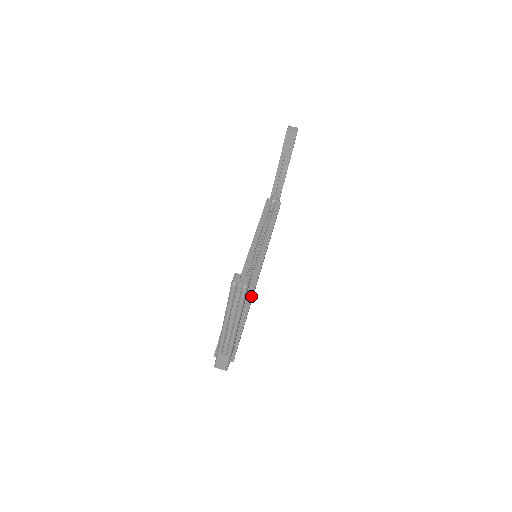
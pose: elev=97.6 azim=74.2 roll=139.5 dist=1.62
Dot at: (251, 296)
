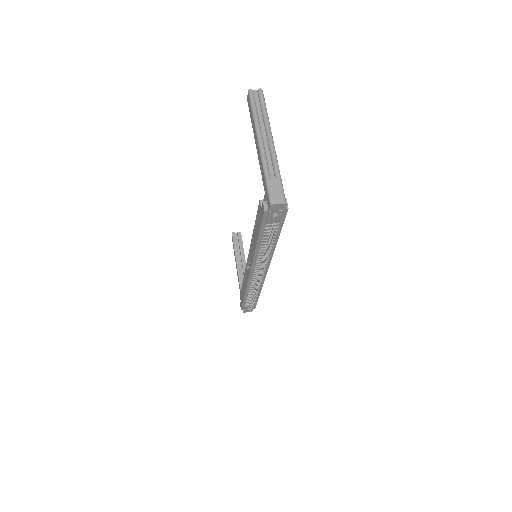
Dot at: occluded
